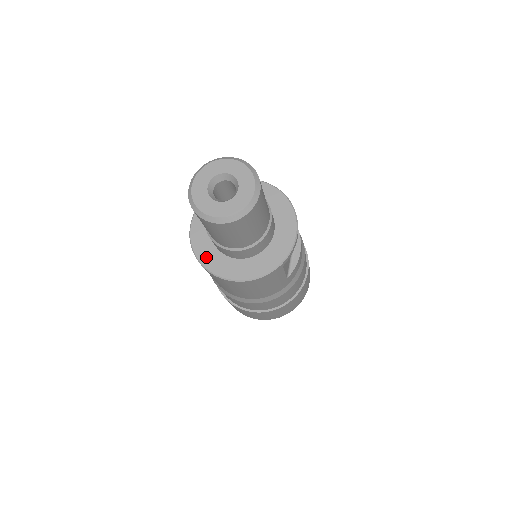
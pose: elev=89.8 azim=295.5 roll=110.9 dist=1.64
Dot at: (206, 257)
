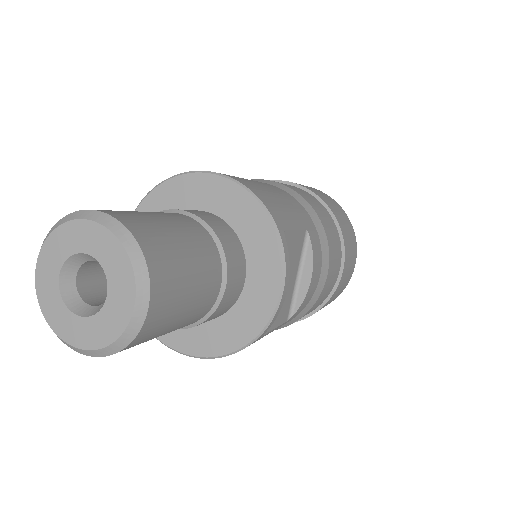
Dot at: occluded
